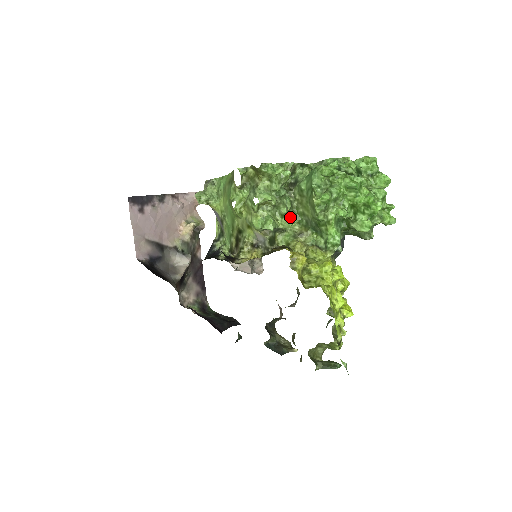
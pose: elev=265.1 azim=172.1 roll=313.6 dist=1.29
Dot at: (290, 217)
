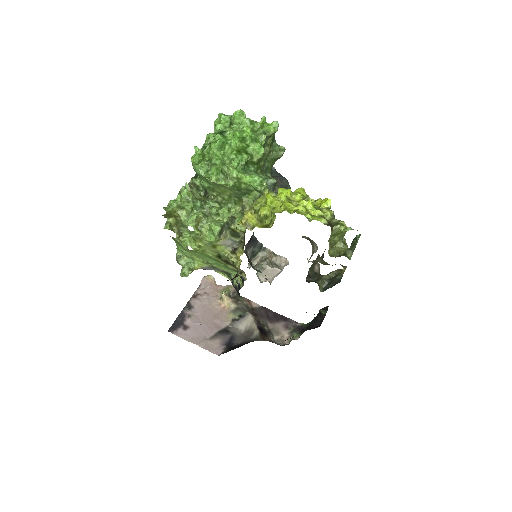
Dot at: occluded
